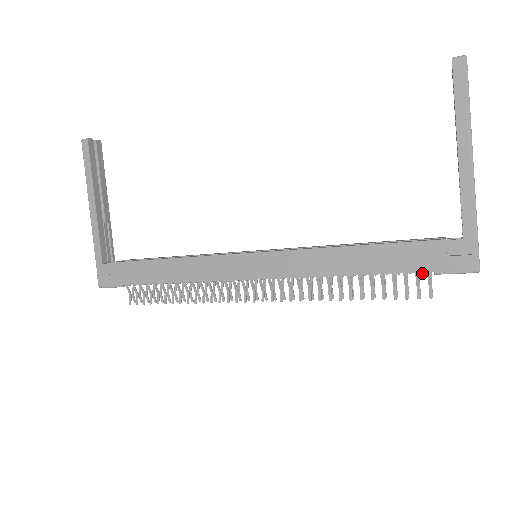
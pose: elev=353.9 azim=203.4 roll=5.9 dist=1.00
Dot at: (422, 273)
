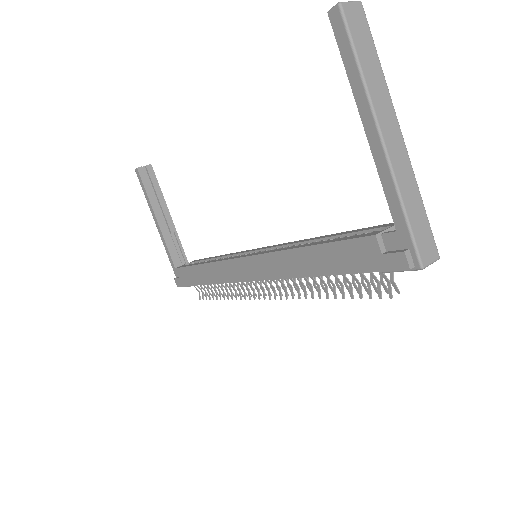
Dot at: (371, 272)
